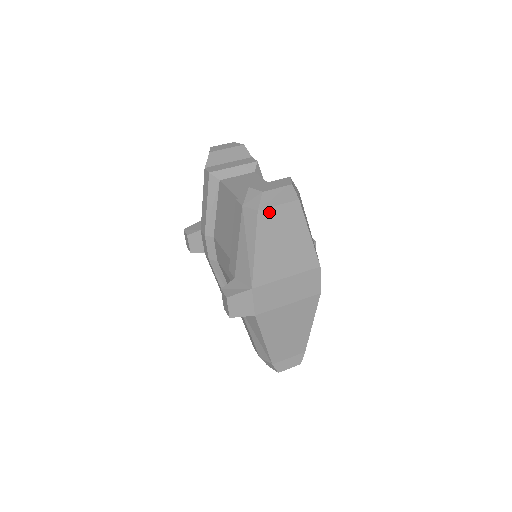
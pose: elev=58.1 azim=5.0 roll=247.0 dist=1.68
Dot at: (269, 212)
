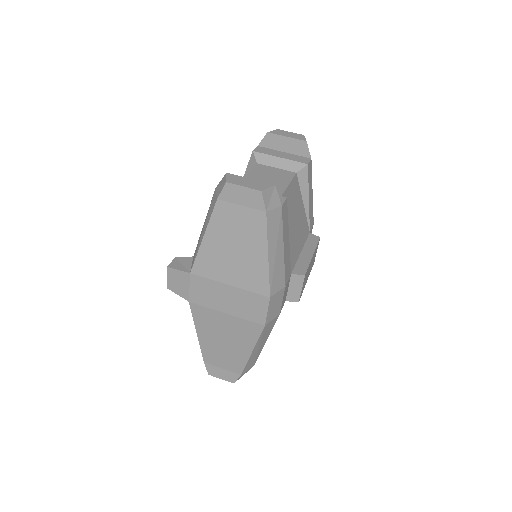
Dot at: (229, 207)
